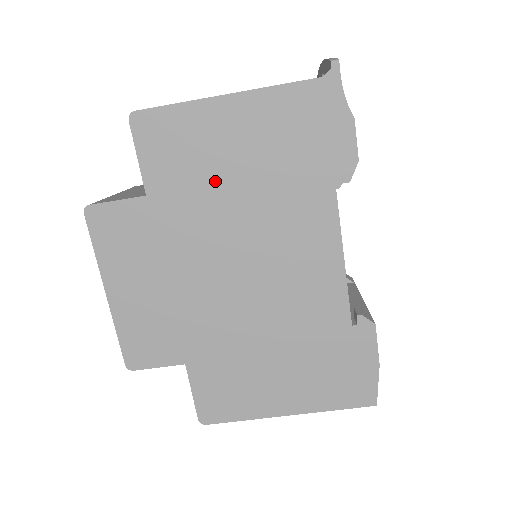
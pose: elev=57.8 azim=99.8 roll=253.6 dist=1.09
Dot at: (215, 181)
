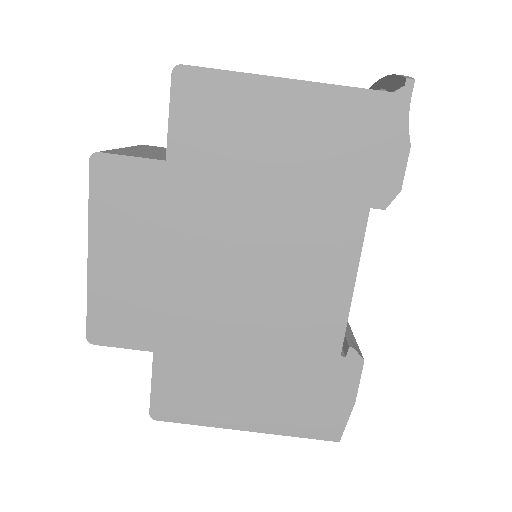
Dot at: (246, 167)
